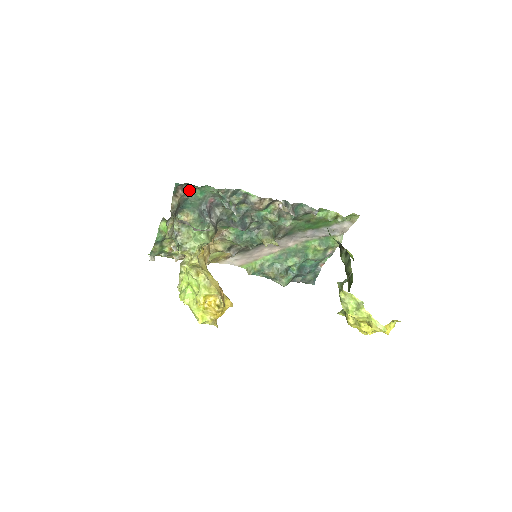
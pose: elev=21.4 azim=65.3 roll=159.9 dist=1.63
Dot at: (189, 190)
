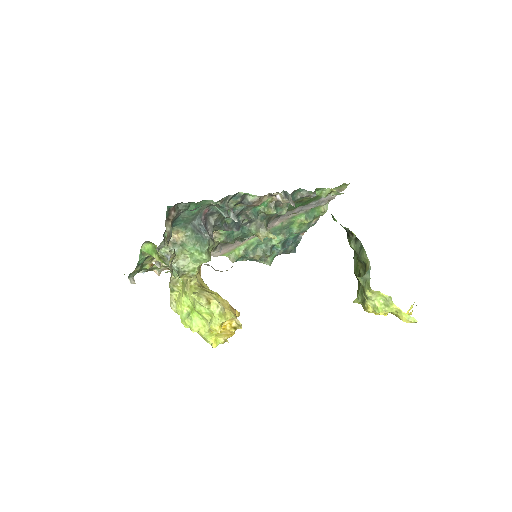
Dot at: (182, 208)
